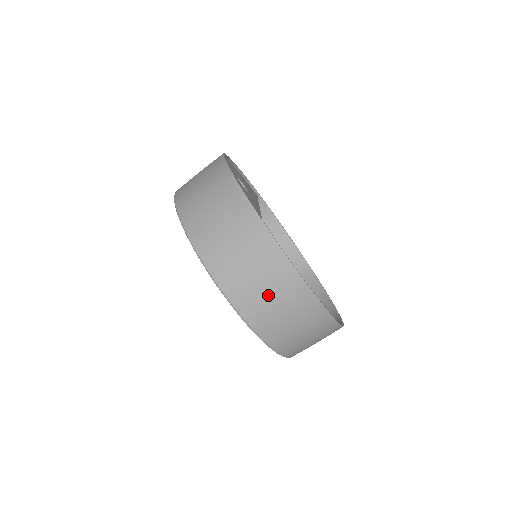
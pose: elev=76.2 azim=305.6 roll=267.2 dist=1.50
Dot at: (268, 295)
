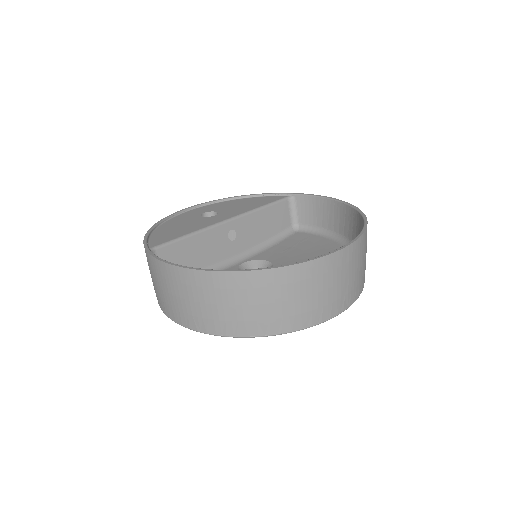
Dot at: (172, 295)
